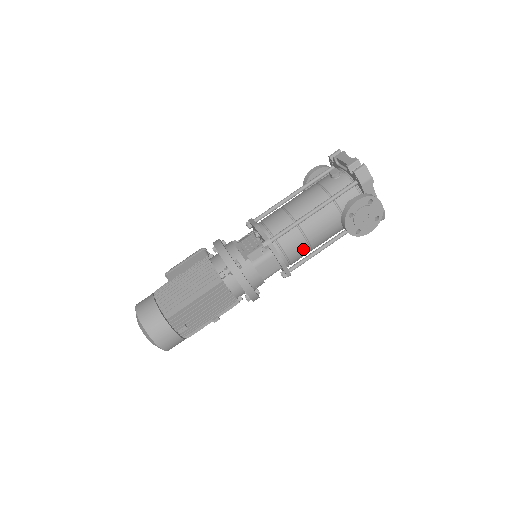
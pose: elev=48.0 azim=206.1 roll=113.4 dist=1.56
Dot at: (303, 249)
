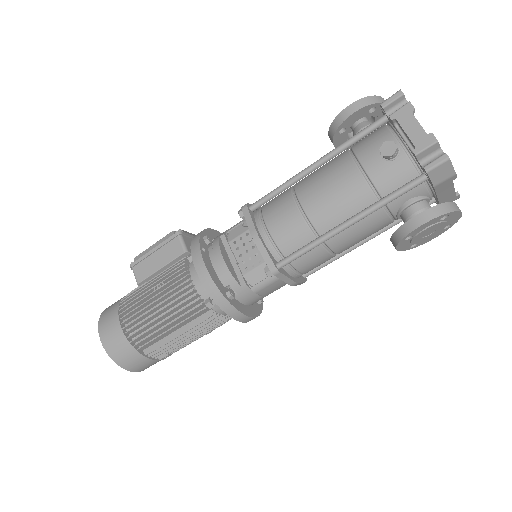
Dot at: occluded
